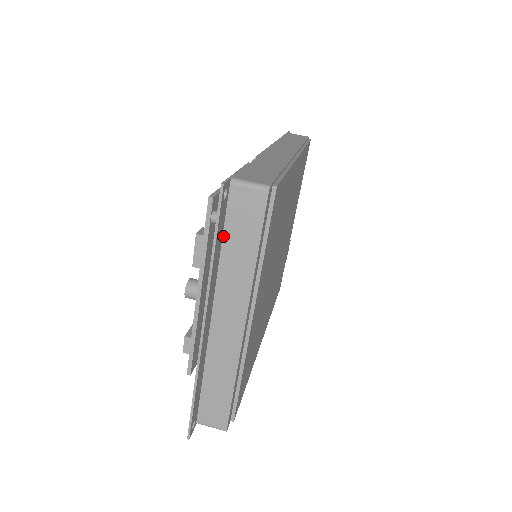
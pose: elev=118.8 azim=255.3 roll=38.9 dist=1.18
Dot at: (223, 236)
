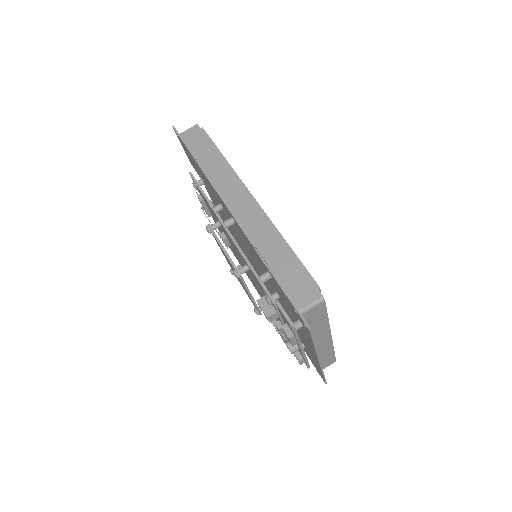
Dot at: occluded
